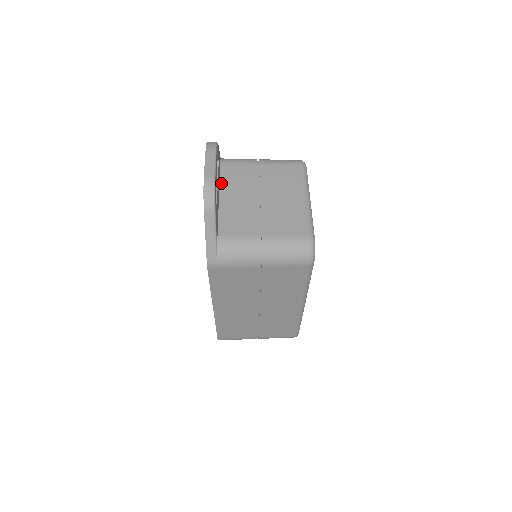
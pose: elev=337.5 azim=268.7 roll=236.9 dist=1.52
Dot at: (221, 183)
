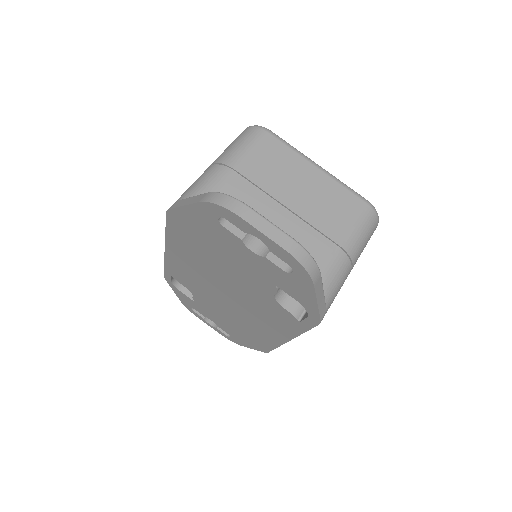
Dot at: occluded
